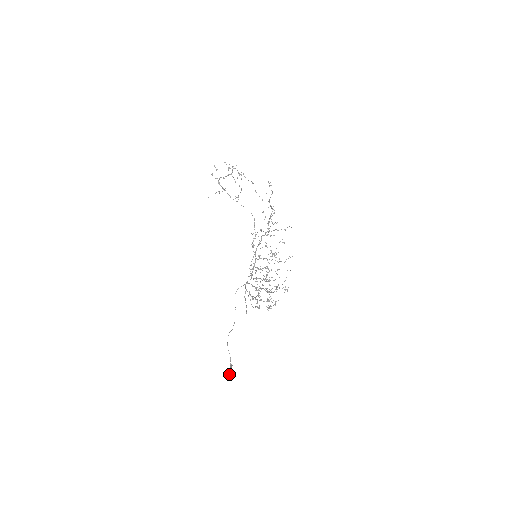
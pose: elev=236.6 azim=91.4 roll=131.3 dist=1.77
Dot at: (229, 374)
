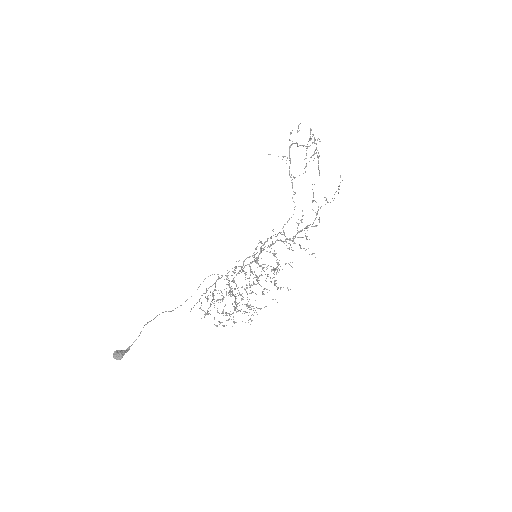
Dot at: (116, 356)
